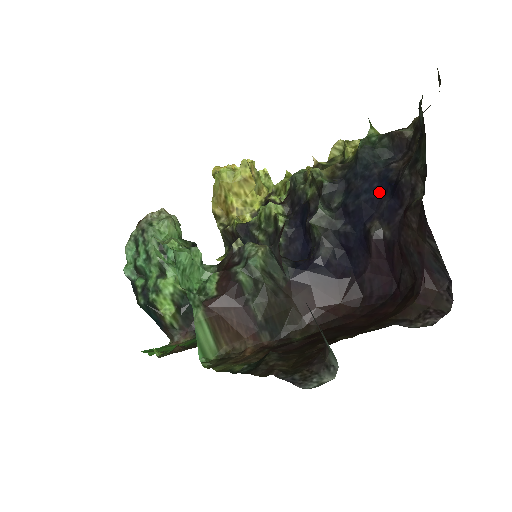
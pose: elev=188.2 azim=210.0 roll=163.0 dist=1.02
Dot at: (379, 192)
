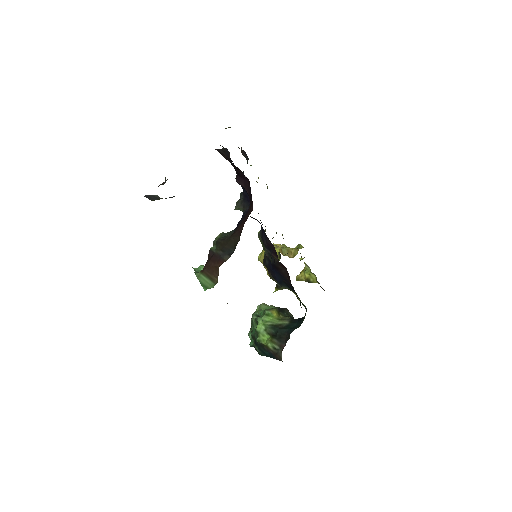
Dot at: occluded
